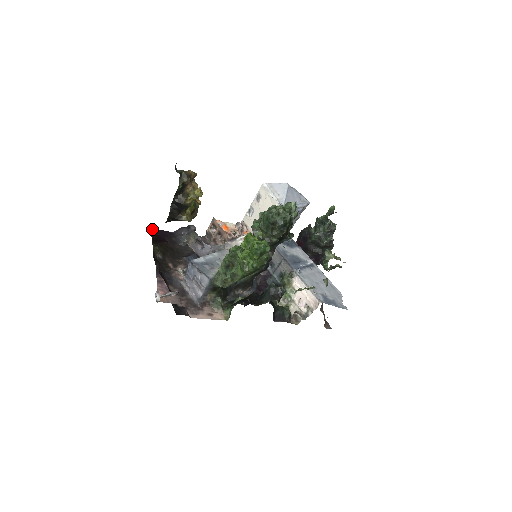
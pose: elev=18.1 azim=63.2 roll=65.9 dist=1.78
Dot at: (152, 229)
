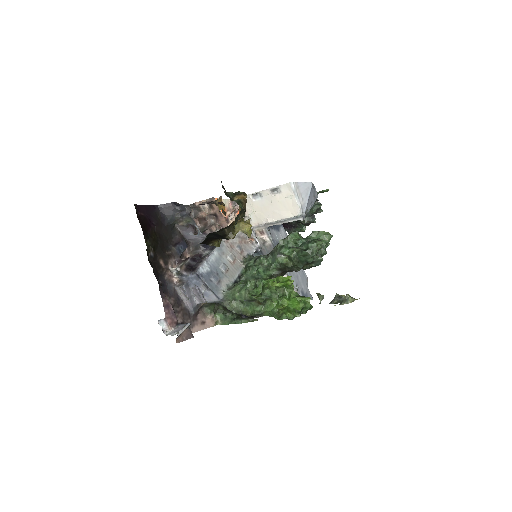
Dot at: (136, 206)
